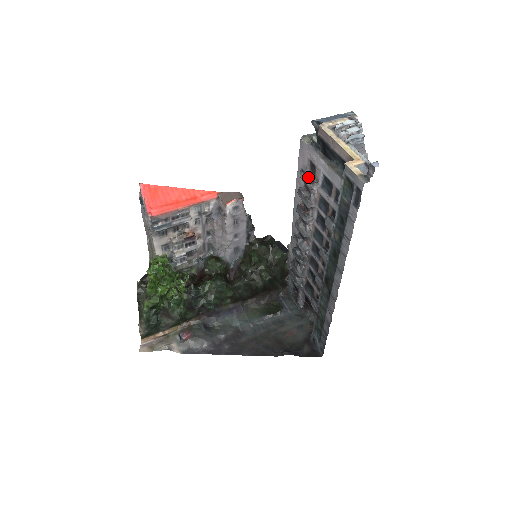
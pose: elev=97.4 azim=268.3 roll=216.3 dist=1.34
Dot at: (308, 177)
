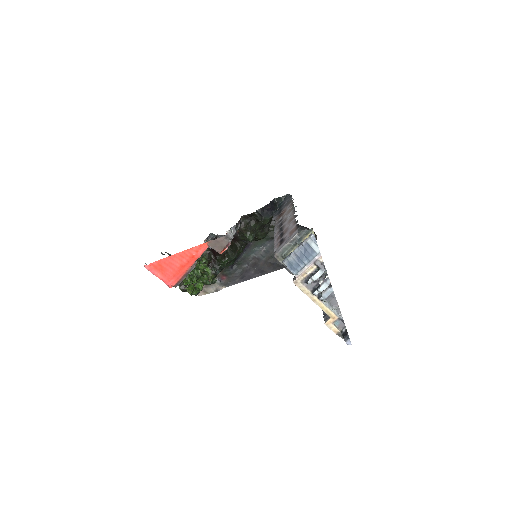
Dot at: (290, 273)
